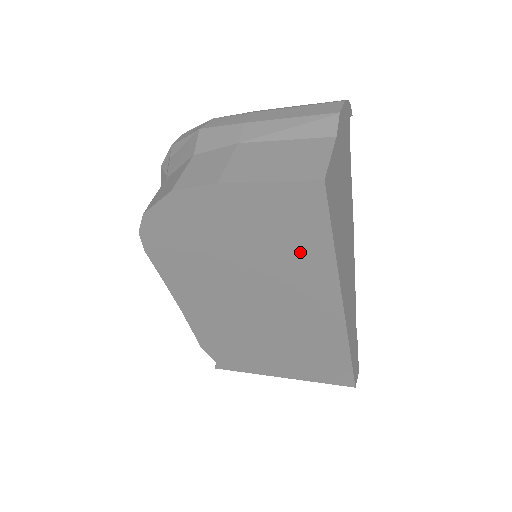
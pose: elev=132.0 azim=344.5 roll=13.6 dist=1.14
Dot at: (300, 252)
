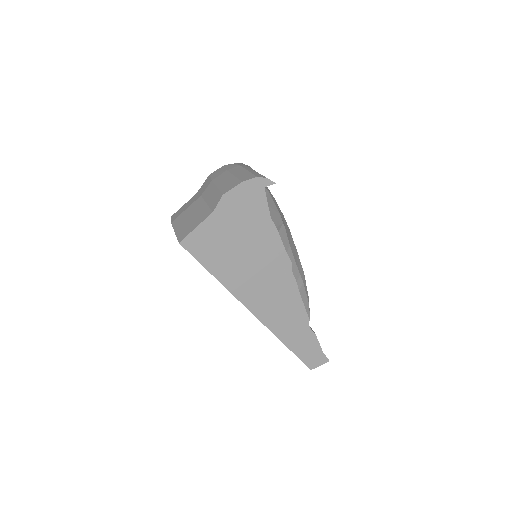
Dot at: occluded
